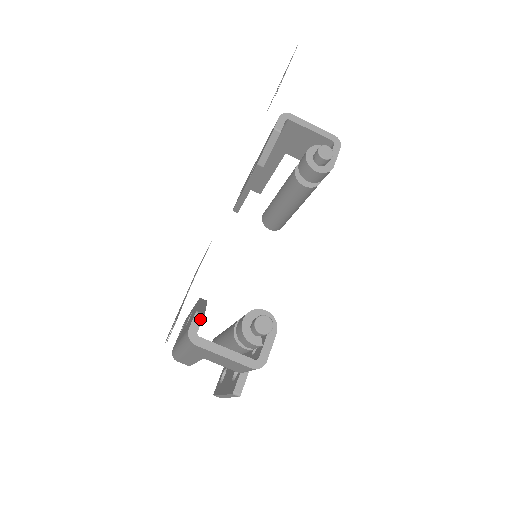
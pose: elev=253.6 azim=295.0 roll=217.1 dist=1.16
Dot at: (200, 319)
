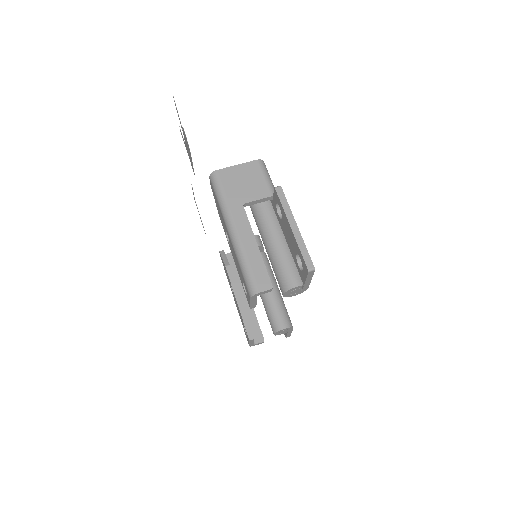
Dot at: occluded
